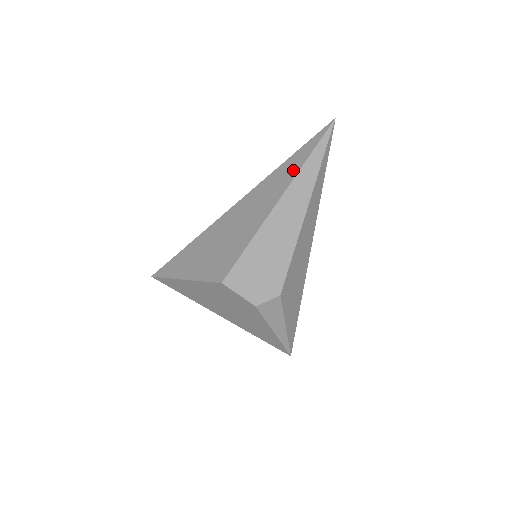
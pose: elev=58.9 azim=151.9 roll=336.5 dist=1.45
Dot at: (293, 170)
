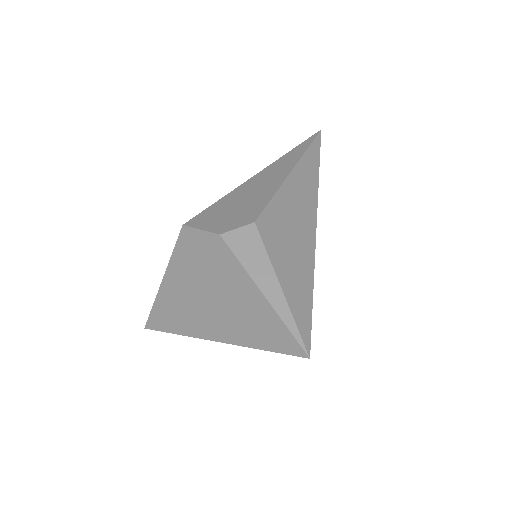
Dot at: occluded
